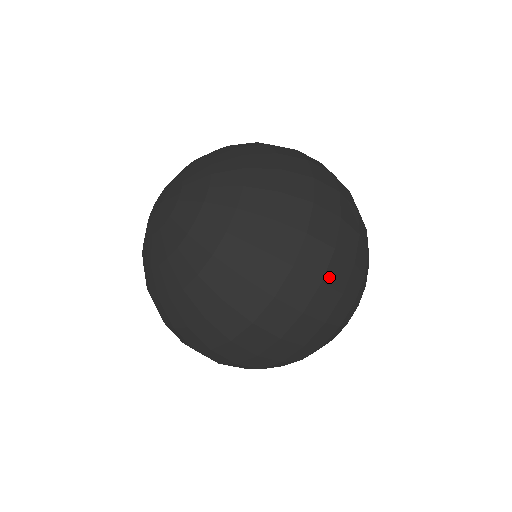
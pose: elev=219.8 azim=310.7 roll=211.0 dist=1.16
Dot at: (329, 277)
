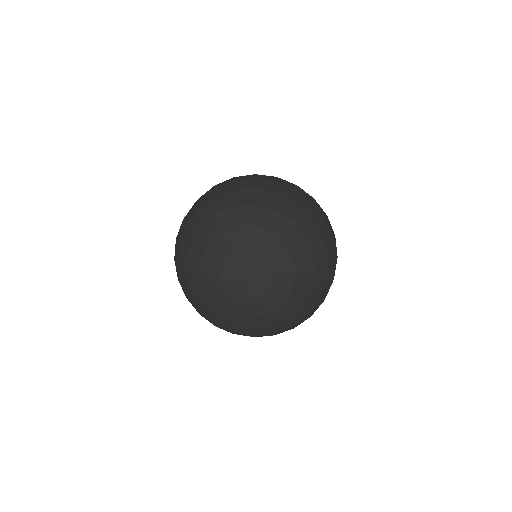
Dot at: occluded
